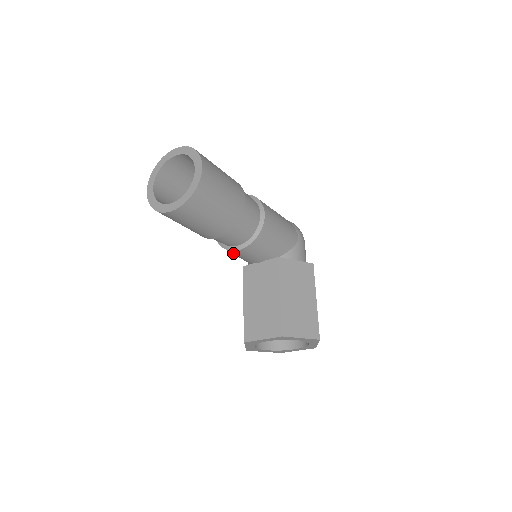
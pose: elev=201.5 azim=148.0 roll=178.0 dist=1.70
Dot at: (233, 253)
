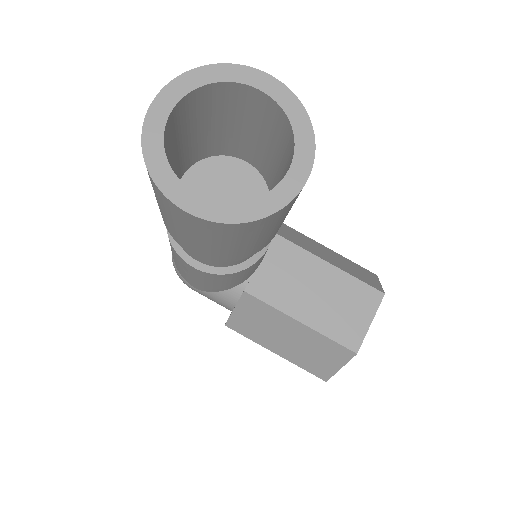
Dot at: (249, 269)
